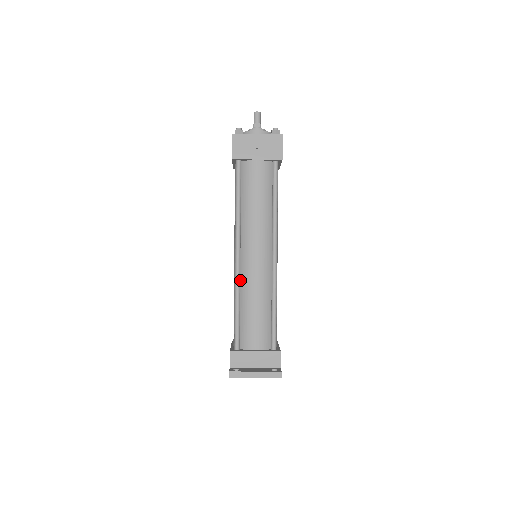
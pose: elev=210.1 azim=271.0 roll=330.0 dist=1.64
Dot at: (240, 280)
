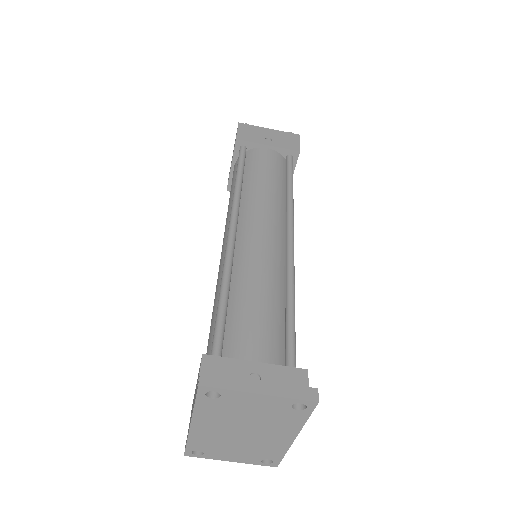
Dot at: (232, 262)
